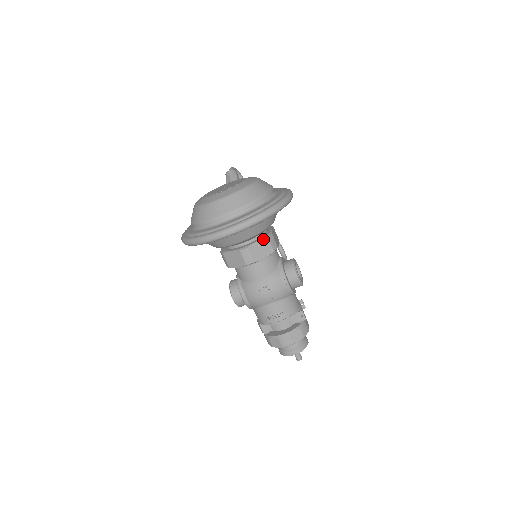
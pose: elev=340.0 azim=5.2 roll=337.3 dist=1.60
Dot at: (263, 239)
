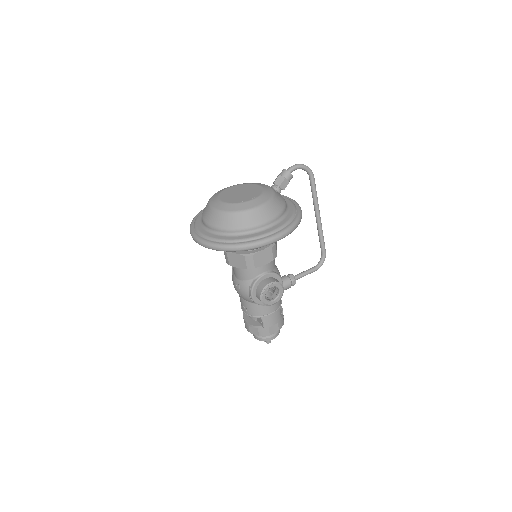
Dot at: (241, 255)
